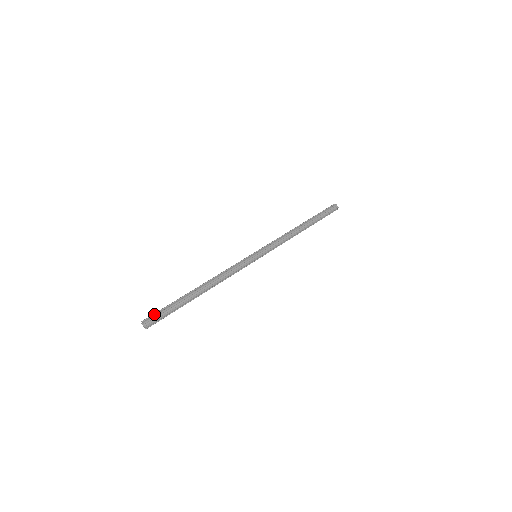
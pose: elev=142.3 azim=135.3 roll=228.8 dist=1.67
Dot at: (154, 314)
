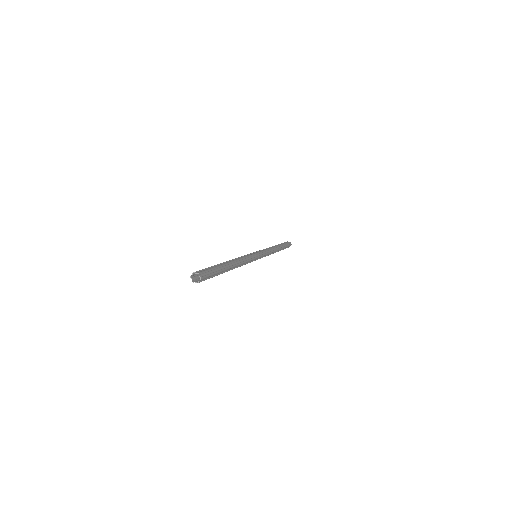
Dot at: occluded
